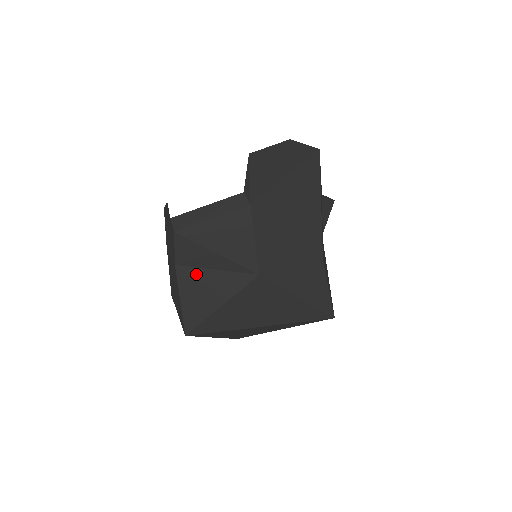
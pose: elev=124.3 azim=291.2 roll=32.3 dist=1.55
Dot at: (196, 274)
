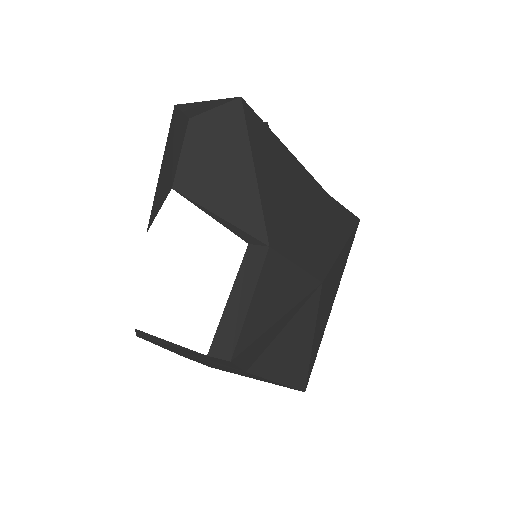
Dot at: (271, 352)
